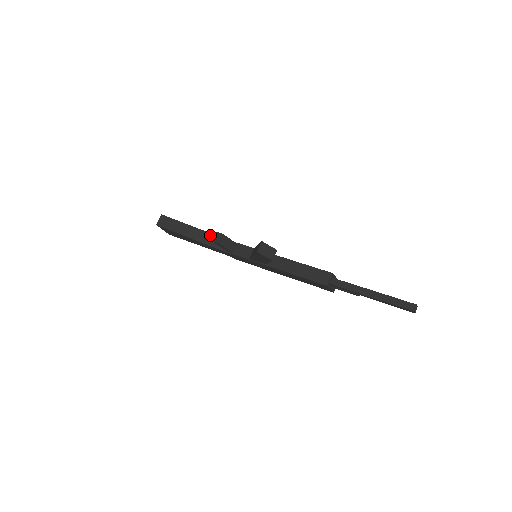
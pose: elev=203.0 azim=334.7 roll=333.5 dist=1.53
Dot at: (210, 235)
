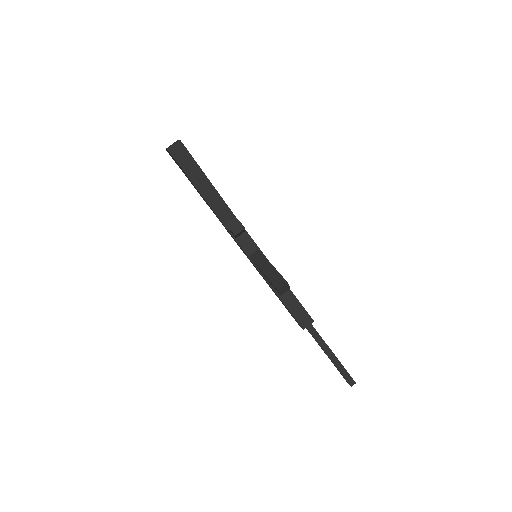
Dot at: (222, 202)
